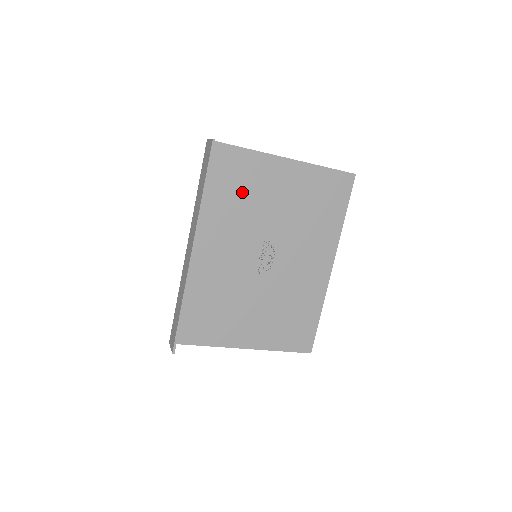
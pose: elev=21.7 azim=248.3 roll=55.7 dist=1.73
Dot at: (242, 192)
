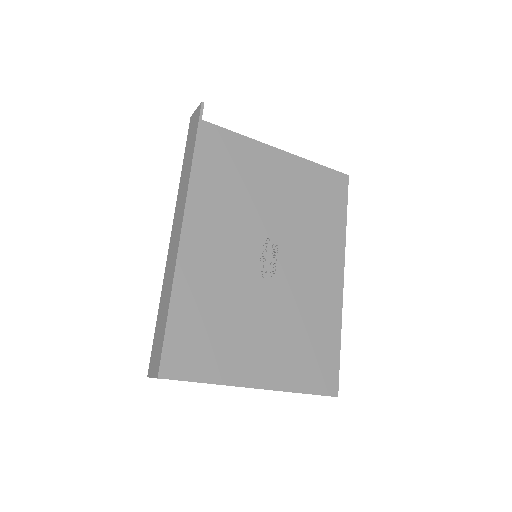
Dot at: (233, 178)
